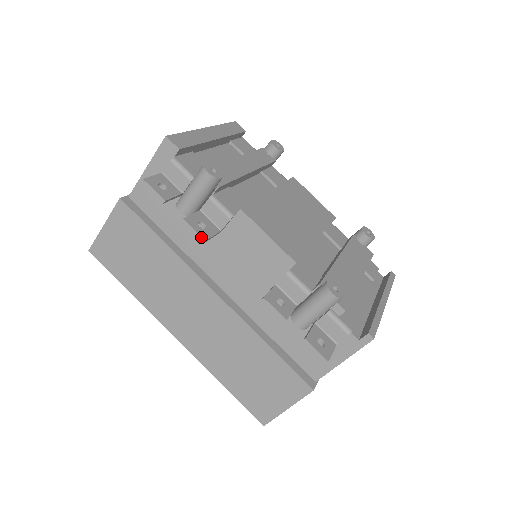
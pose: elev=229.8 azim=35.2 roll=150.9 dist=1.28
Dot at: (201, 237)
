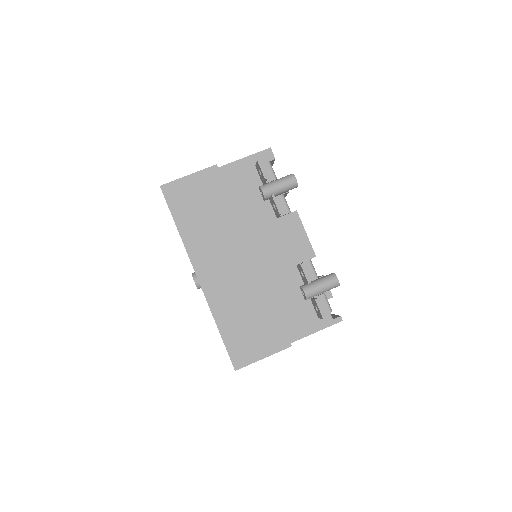
Dot at: (280, 210)
